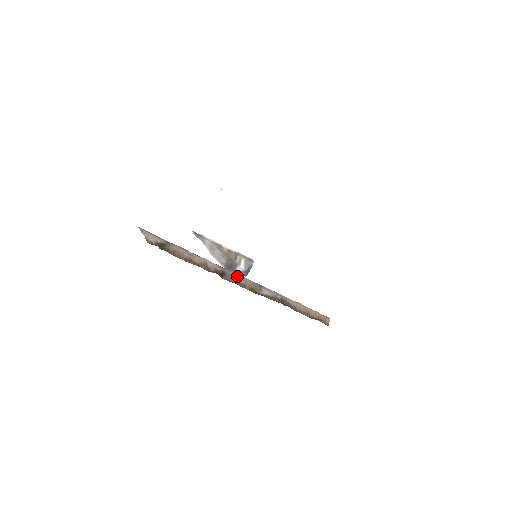
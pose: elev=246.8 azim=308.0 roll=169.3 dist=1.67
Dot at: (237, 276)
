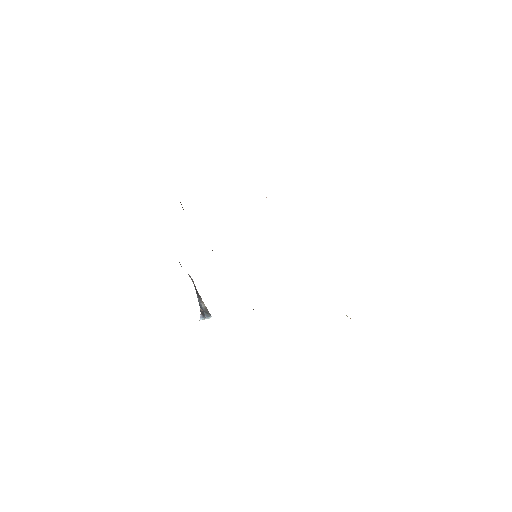
Dot at: occluded
